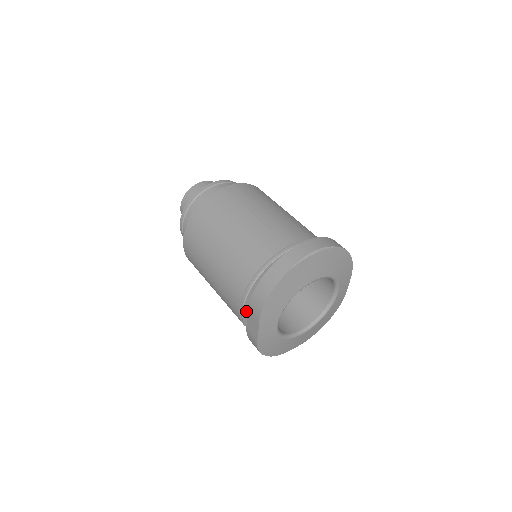
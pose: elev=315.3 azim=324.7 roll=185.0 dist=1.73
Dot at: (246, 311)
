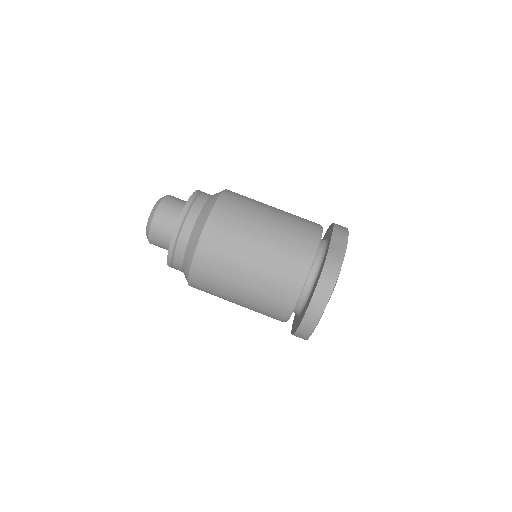
Dot at: occluded
